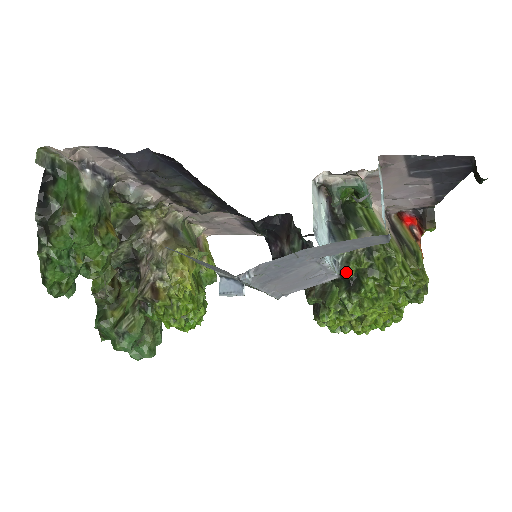
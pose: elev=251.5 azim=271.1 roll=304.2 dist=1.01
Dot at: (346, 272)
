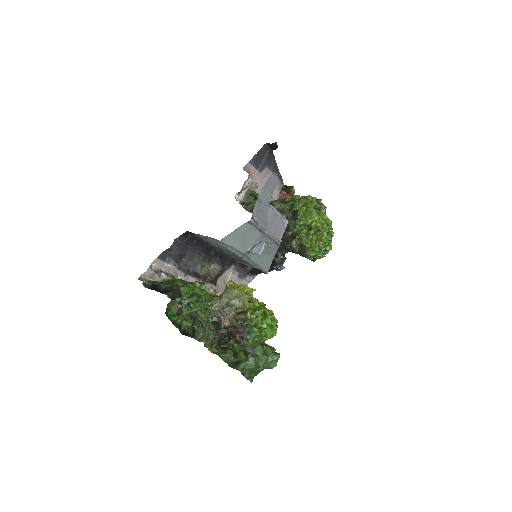
Dot at: (286, 213)
